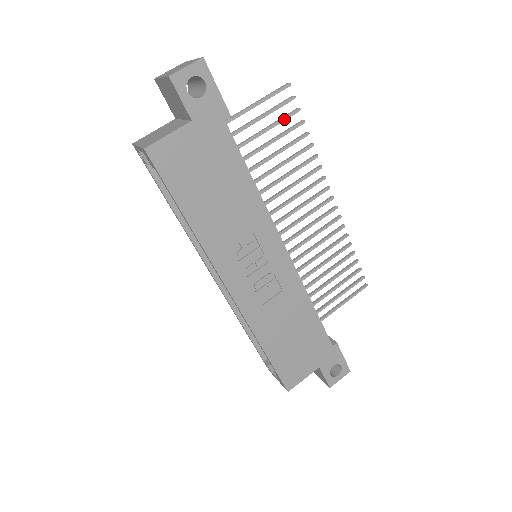
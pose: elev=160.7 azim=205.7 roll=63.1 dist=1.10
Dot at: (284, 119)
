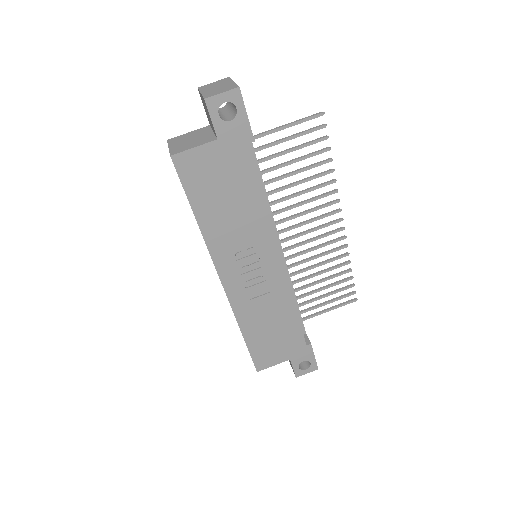
Dot at: (311, 144)
